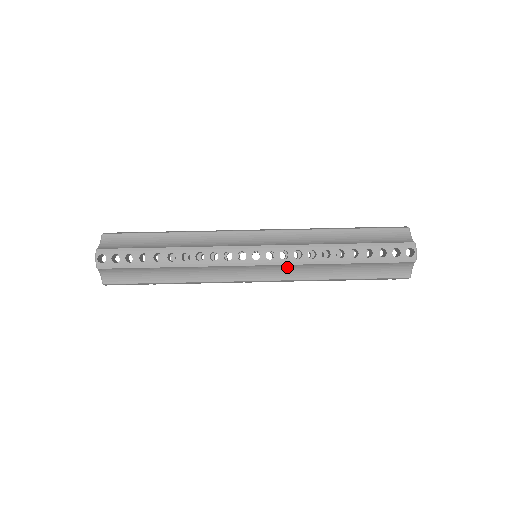
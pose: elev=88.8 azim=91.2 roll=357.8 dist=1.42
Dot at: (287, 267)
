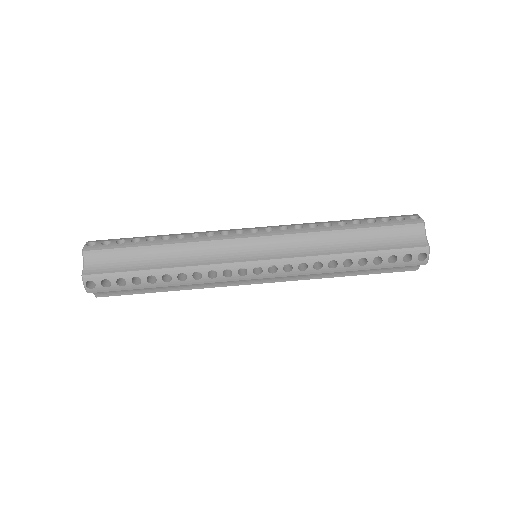
Dot at: occluded
